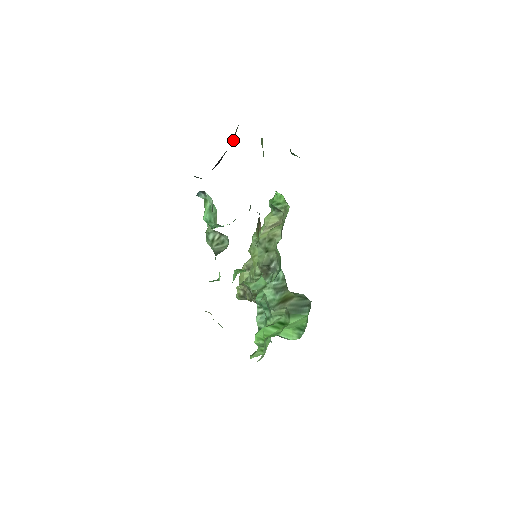
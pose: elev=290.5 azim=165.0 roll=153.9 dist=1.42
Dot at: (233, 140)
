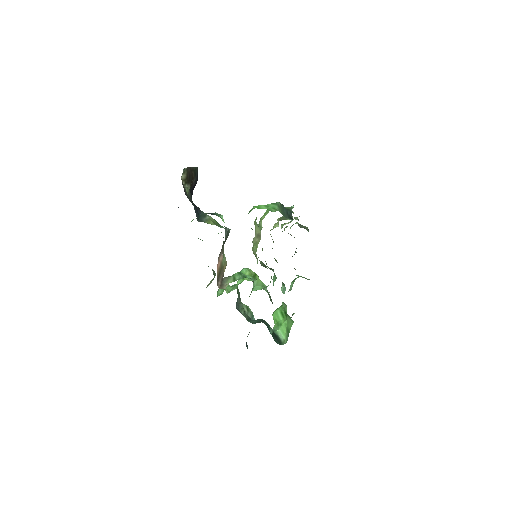
Dot at: (186, 184)
